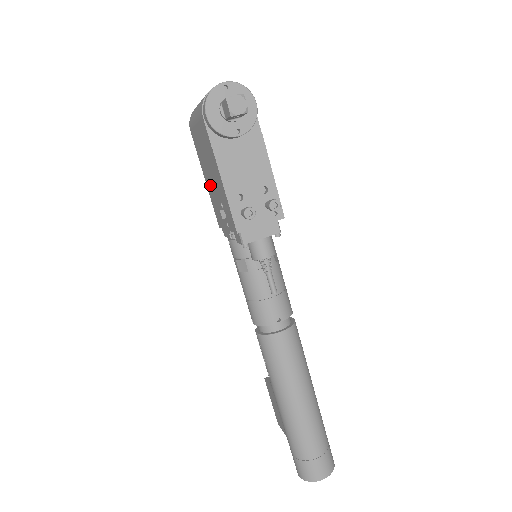
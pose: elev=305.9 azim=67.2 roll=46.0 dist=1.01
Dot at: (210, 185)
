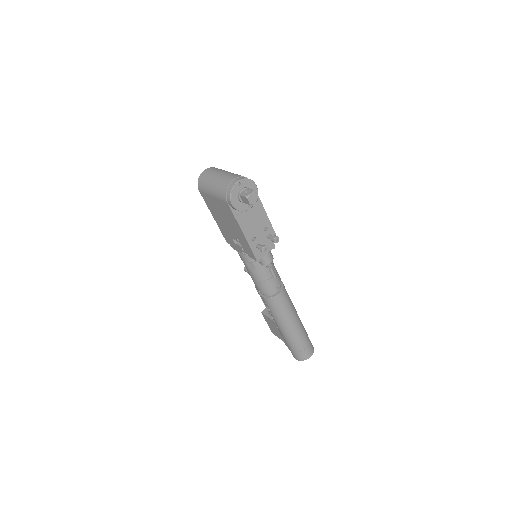
Dot at: (222, 225)
